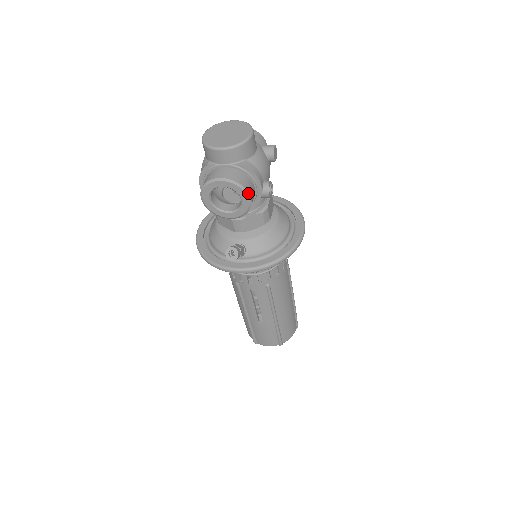
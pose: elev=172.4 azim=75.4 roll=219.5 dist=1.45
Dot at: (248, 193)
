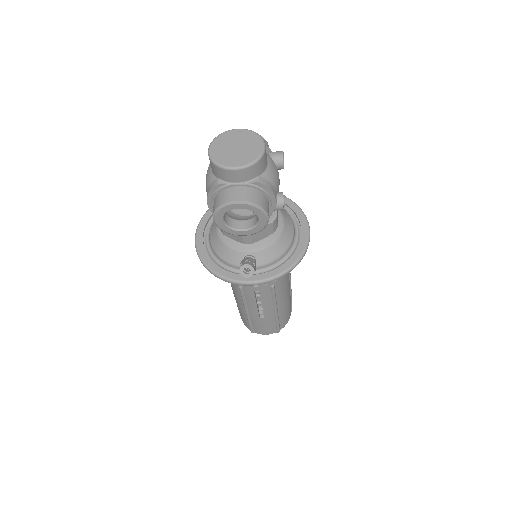
Dot at: (266, 213)
